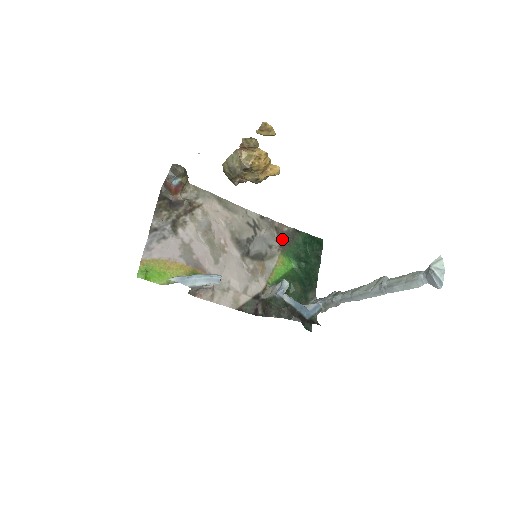
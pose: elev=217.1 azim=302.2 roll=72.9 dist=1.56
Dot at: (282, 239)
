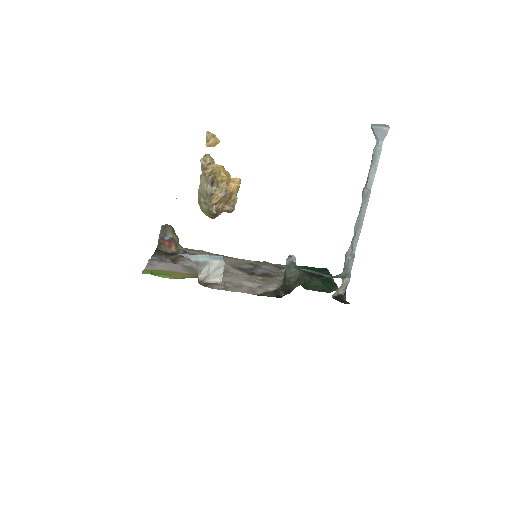
Dot at: (284, 269)
